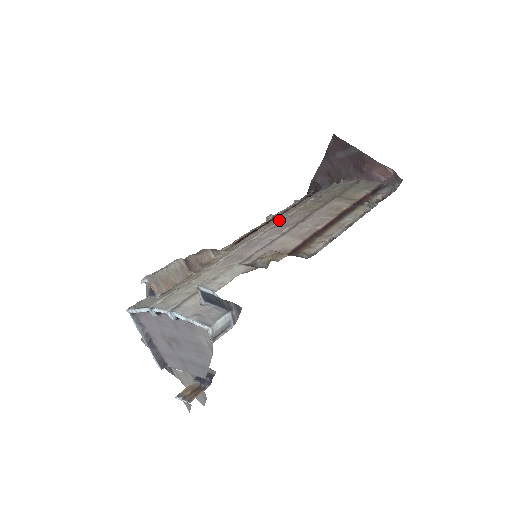
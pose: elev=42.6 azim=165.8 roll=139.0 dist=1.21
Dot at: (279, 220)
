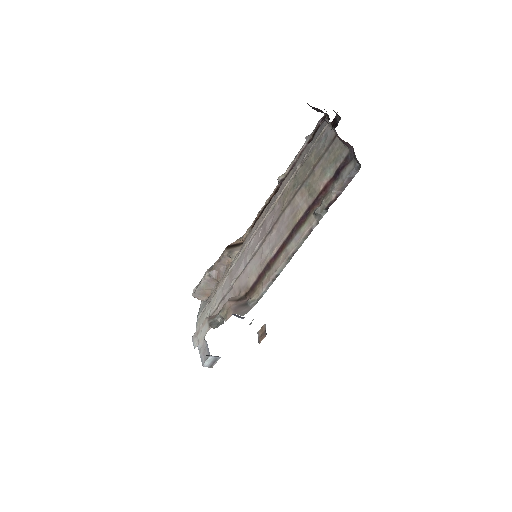
Dot at: (267, 213)
